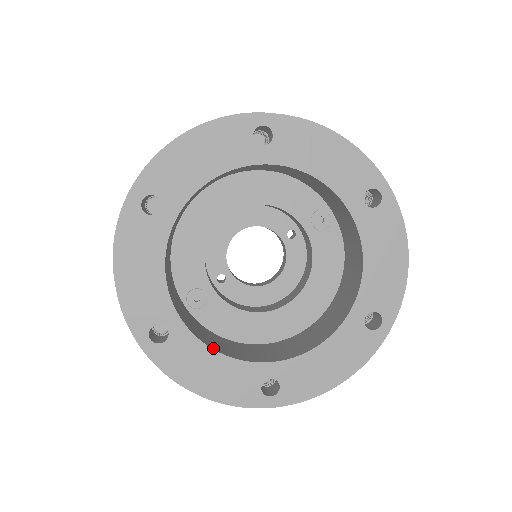
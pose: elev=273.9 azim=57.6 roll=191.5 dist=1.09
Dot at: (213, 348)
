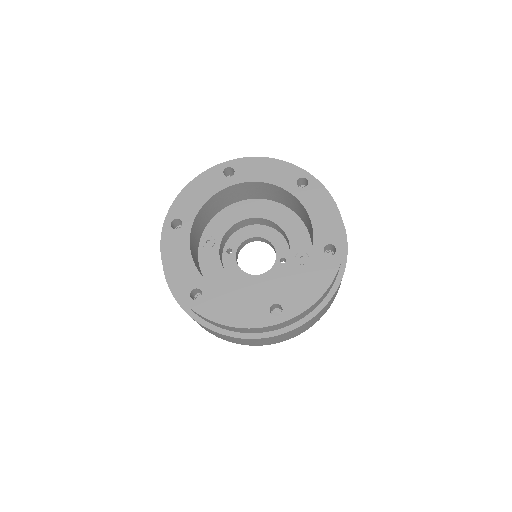
Dot at: (191, 252)
